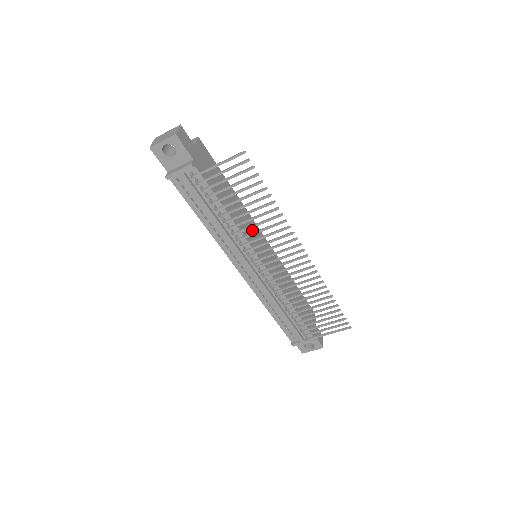
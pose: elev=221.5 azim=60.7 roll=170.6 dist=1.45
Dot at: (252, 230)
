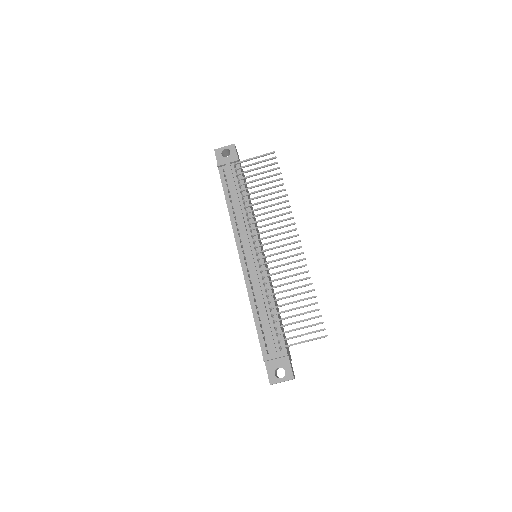
Dot at: (259, 237)
